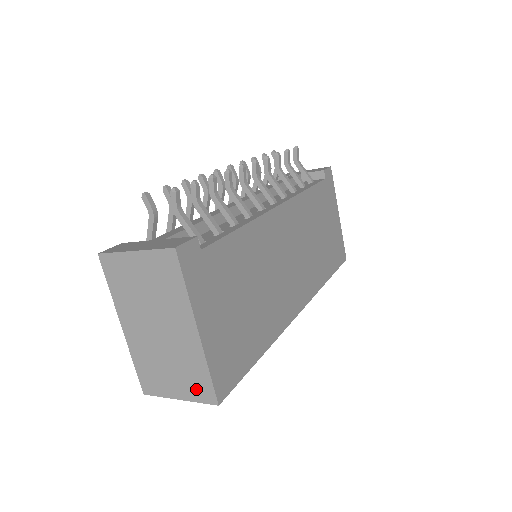
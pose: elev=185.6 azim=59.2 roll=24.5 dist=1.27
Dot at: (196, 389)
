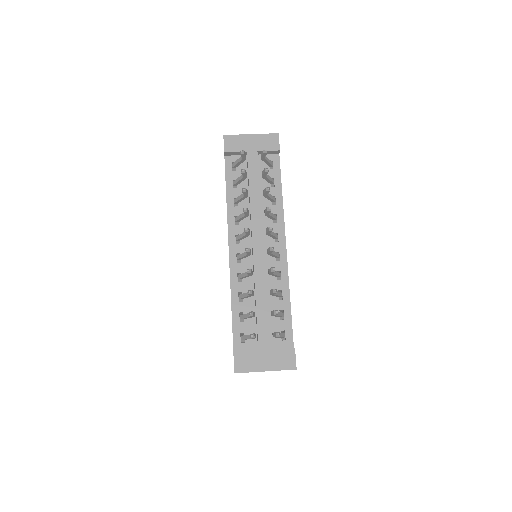
Dot at: occluded
